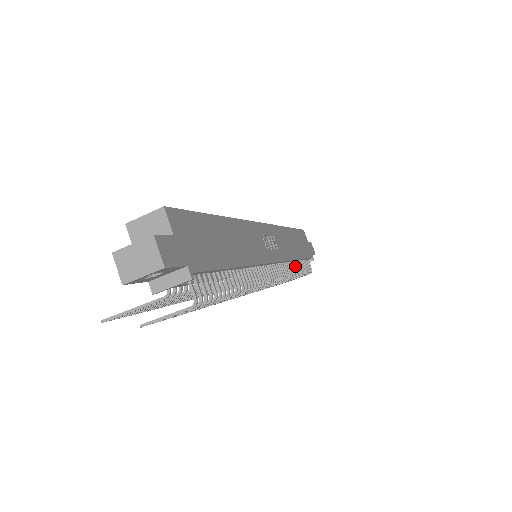
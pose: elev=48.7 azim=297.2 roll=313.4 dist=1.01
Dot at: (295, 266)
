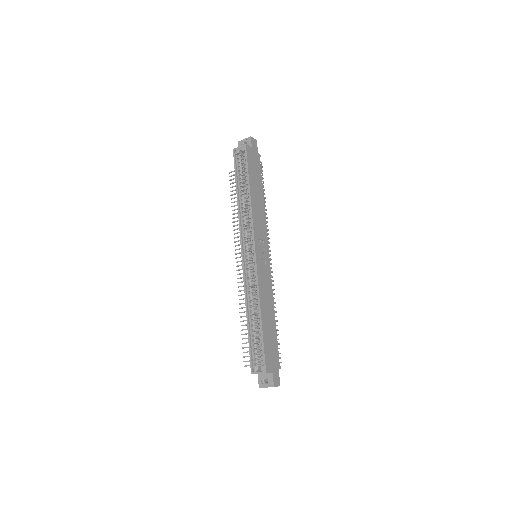
Dot at: occluded
